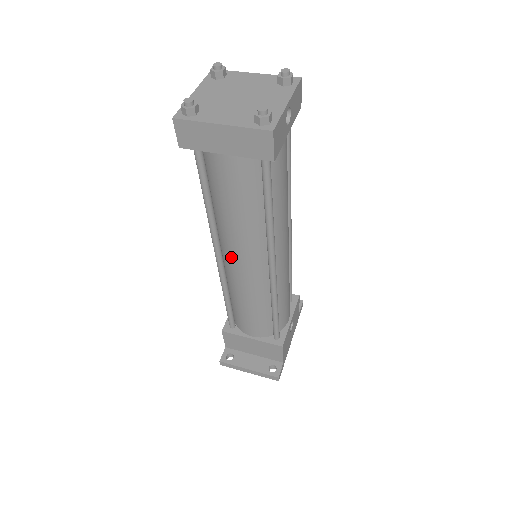
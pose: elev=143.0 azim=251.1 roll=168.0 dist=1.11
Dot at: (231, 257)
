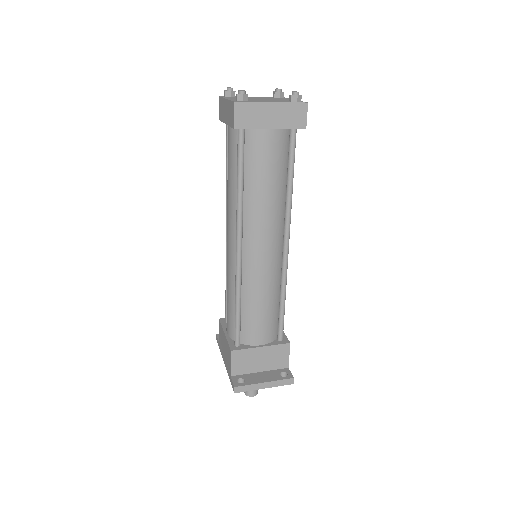
Dot at: (254, 243)
